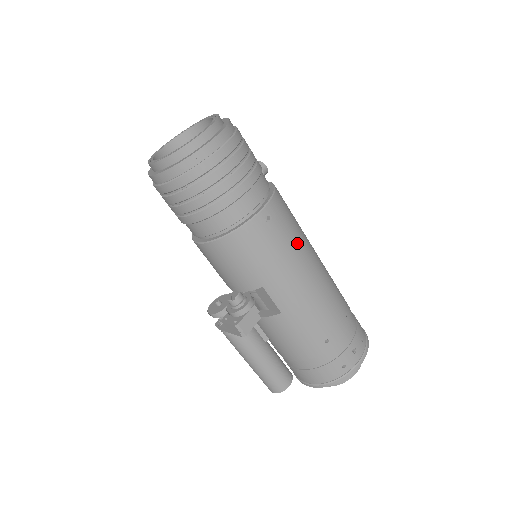
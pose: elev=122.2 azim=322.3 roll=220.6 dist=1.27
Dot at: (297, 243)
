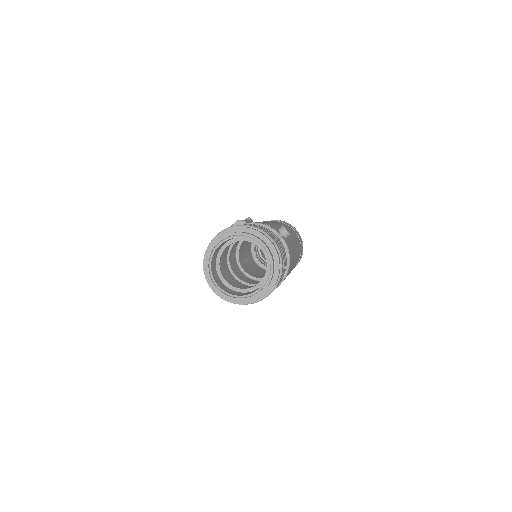
Dot at: occluded
